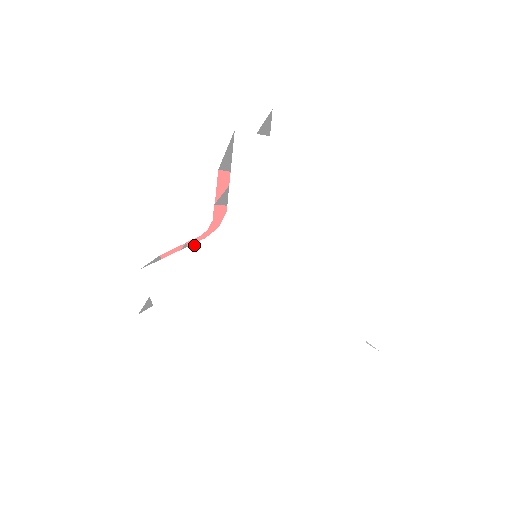
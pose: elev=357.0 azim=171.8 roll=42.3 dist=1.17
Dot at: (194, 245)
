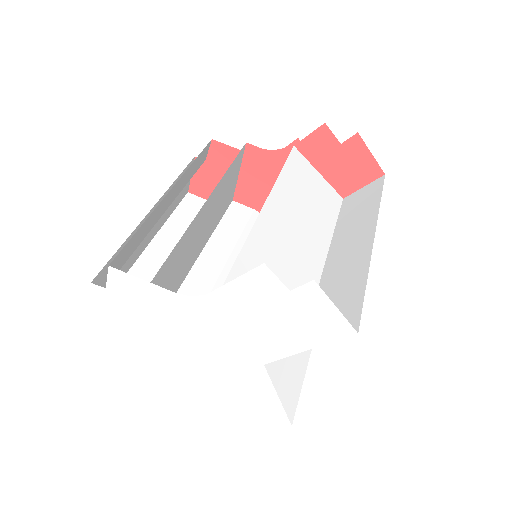
Dot at: (162, 288)
